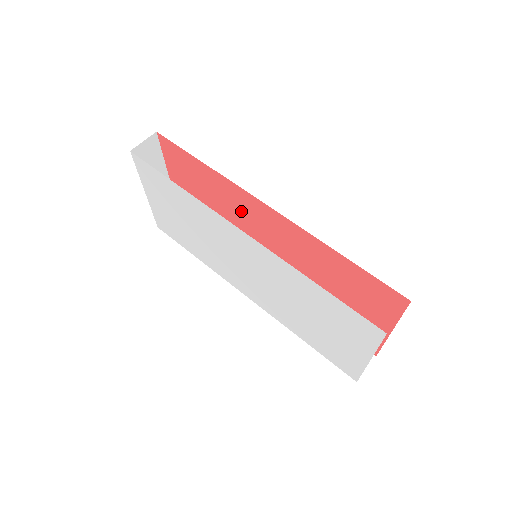
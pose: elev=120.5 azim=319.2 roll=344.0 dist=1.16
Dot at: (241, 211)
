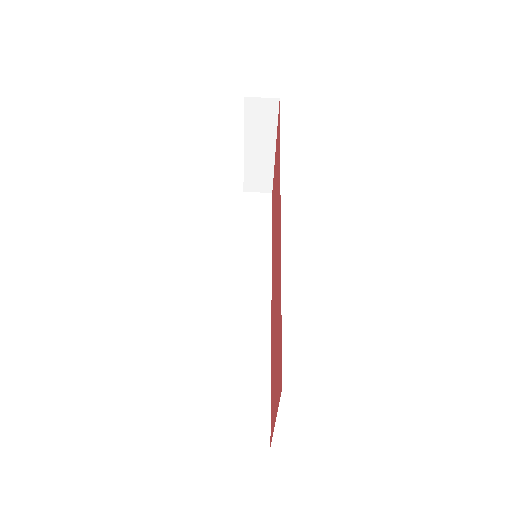
Dot at: (277, 208)
